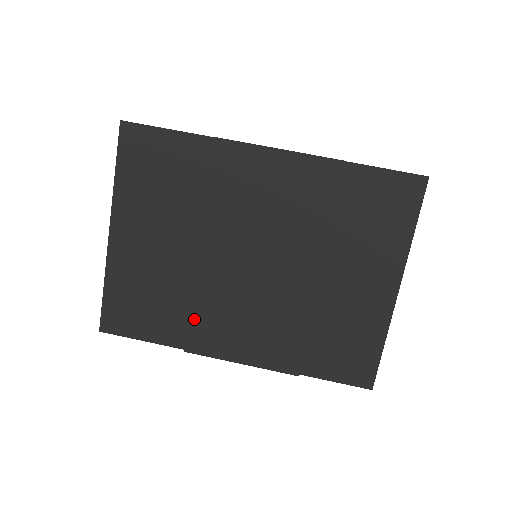
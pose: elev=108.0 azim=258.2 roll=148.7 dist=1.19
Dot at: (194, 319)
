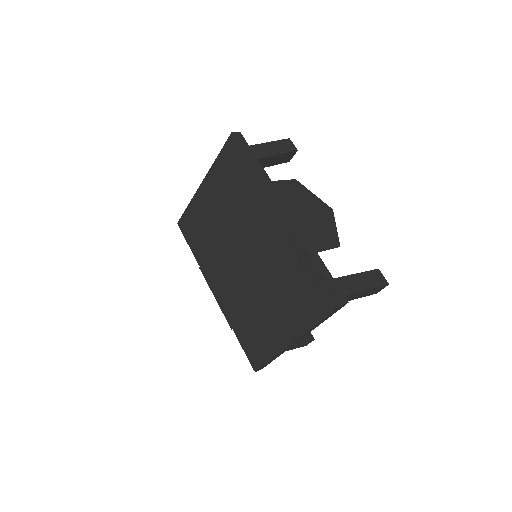
Dot at: (210, 258)
